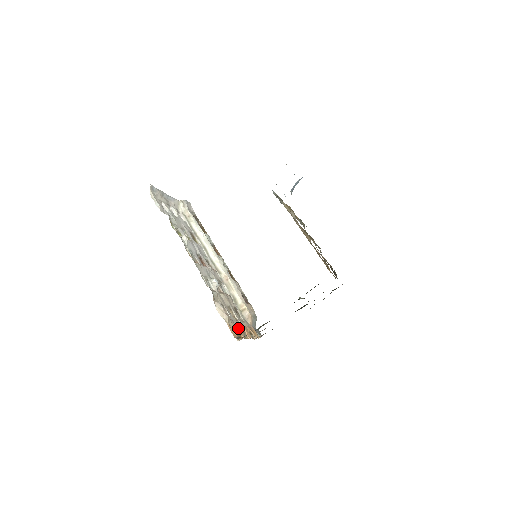
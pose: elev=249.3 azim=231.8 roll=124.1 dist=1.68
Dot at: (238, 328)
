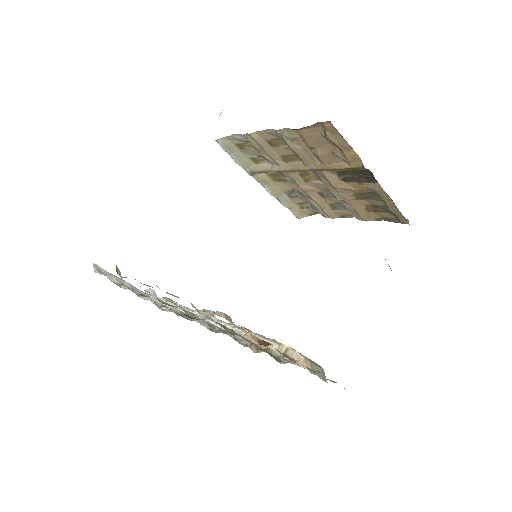
Dot at: occluded
